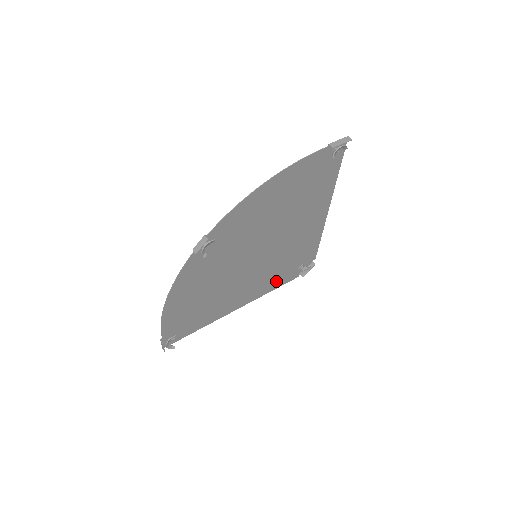
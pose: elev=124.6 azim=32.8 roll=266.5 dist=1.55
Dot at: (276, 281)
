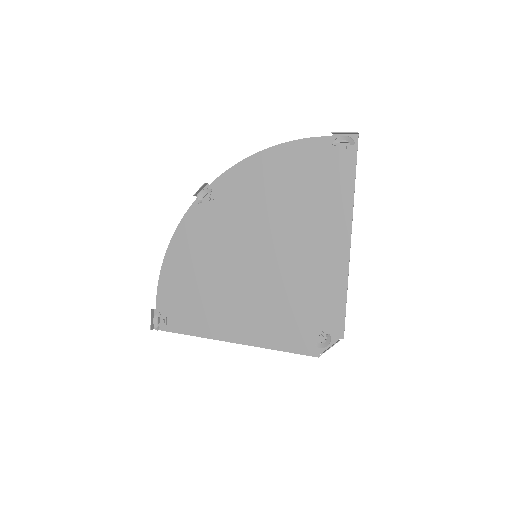
Dot at: (284, 334)
